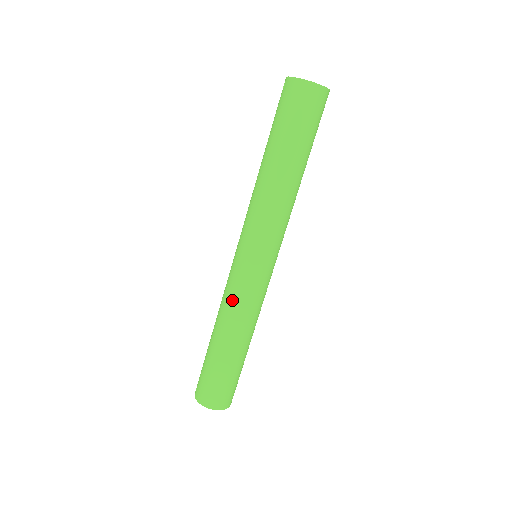
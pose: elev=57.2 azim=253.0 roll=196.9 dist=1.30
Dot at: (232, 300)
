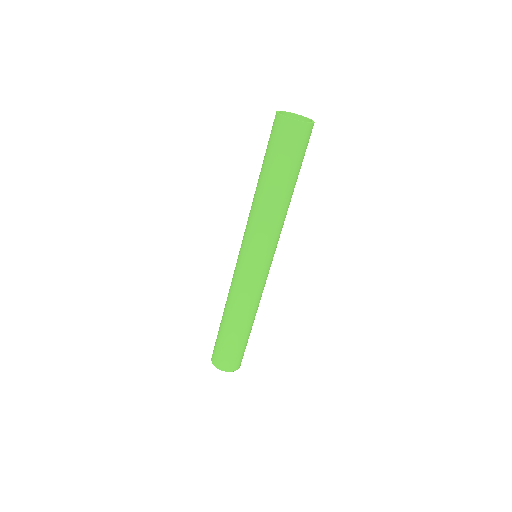
Dot at: (236, 292)
